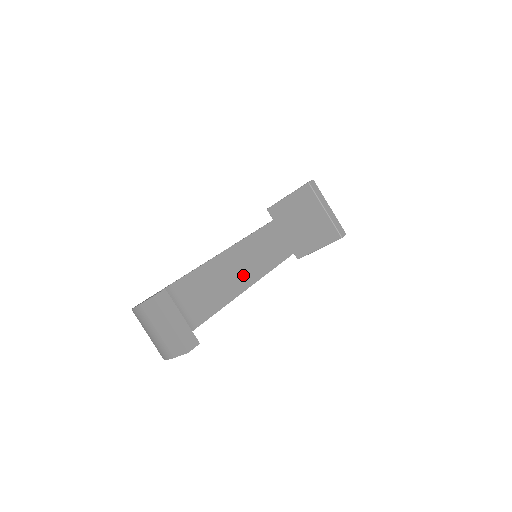
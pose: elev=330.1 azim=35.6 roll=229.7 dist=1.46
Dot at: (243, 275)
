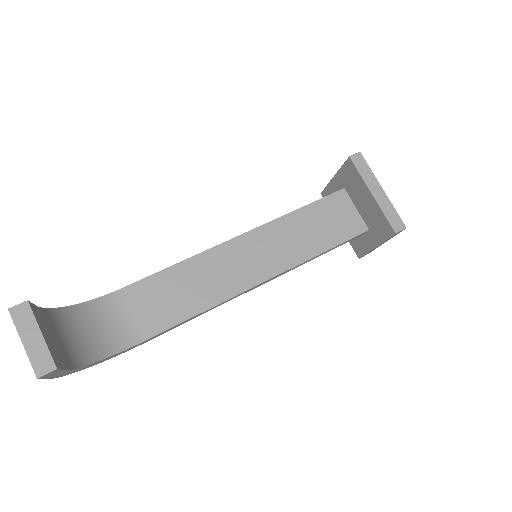
Dot at: (230, 280)
